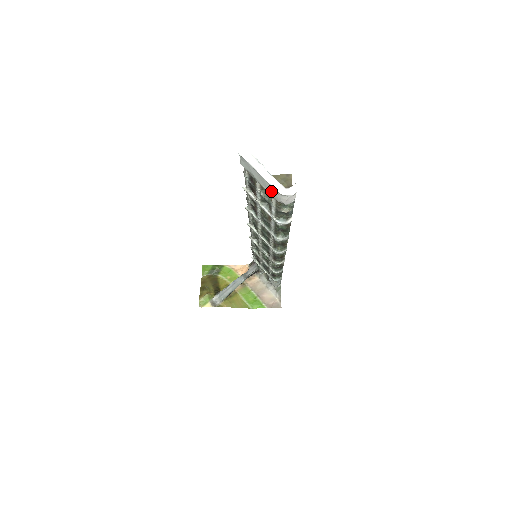
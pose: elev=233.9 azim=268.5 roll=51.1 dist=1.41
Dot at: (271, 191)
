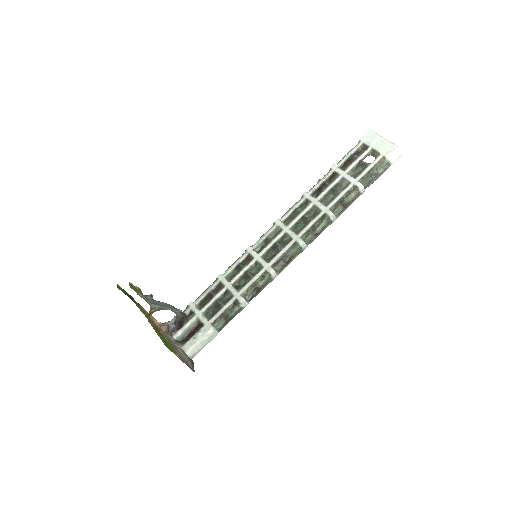
Dot at: (385, 150)
